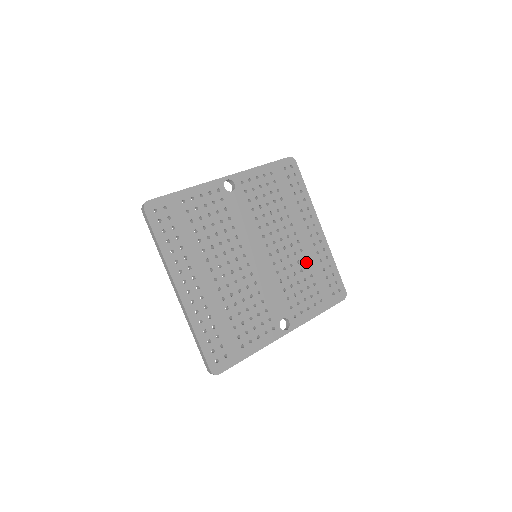
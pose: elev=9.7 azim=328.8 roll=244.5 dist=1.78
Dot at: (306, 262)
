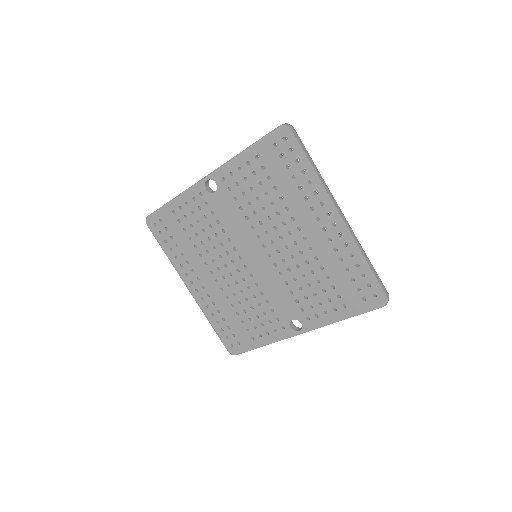
Dot at: (319, 262)
